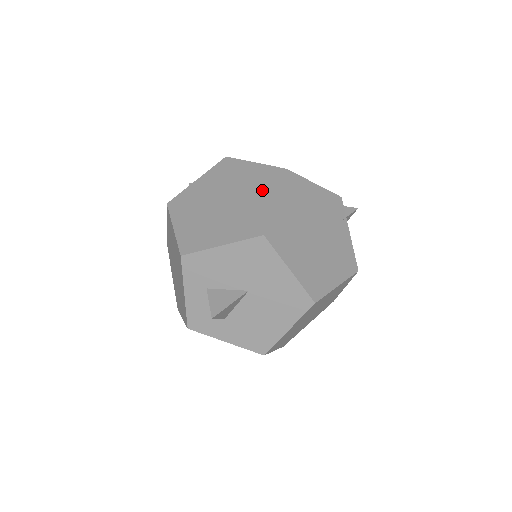
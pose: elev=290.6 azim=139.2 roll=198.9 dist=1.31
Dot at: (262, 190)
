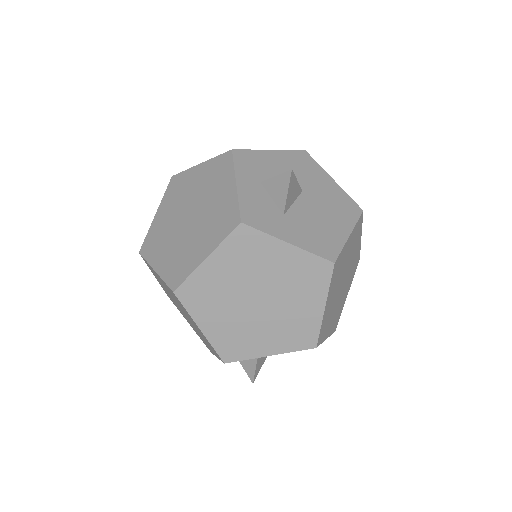
Dot at: occluded
